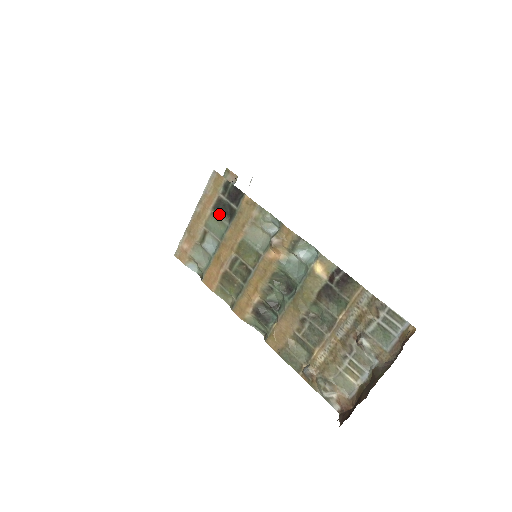
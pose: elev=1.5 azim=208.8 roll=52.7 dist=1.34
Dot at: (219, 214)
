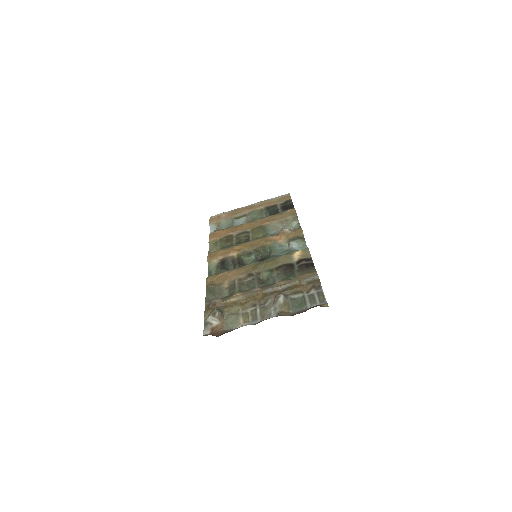
Dot at: (266, 211)
